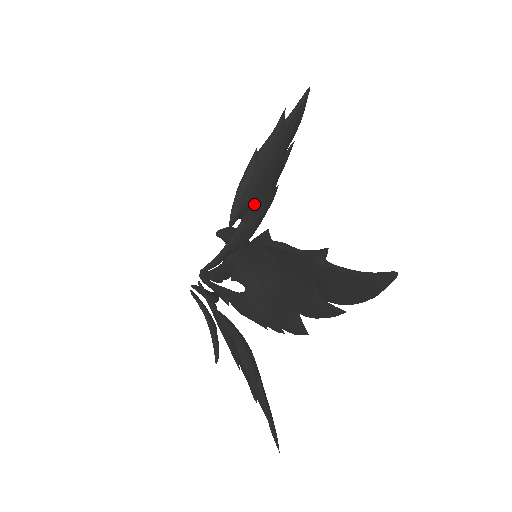
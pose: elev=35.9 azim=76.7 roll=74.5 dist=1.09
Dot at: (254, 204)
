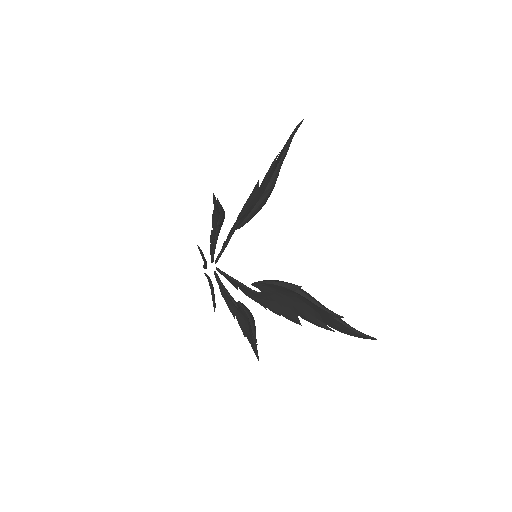
Dot at: occluded
